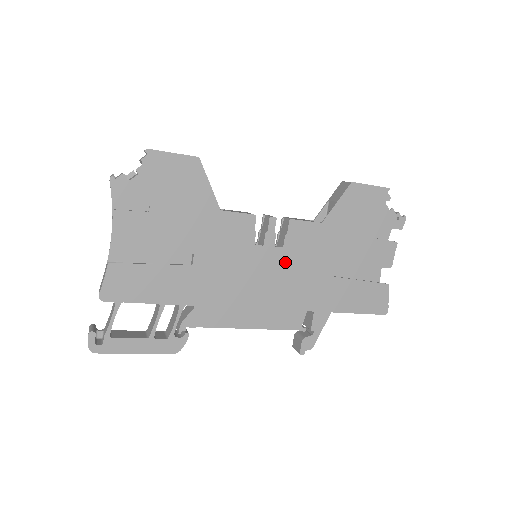
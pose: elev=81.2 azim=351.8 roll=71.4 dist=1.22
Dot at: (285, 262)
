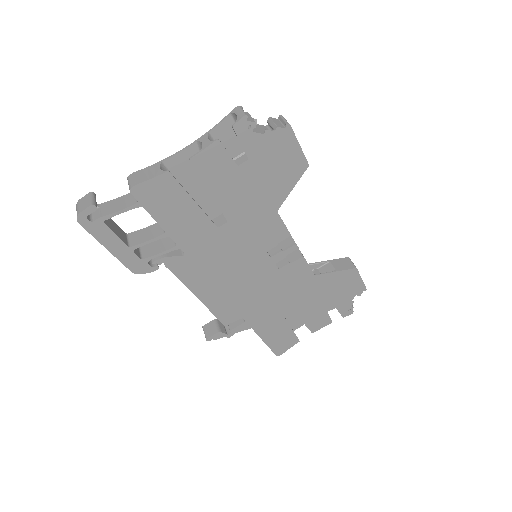
Dot at: (269, 278)
